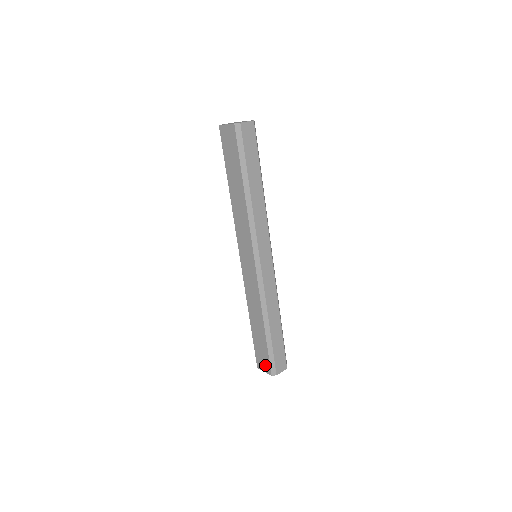
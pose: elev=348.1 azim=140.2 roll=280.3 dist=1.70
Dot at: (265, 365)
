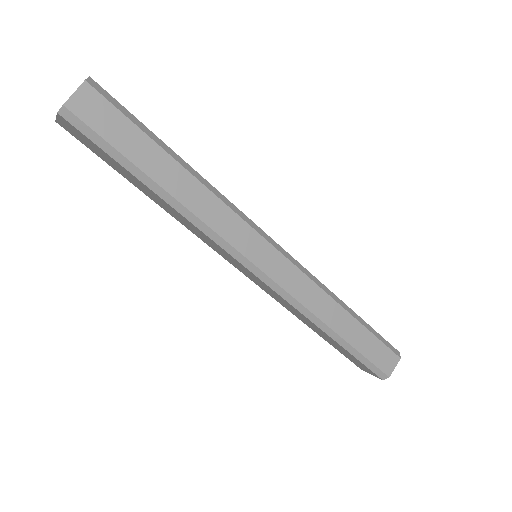
Dot at: (366, 370)
